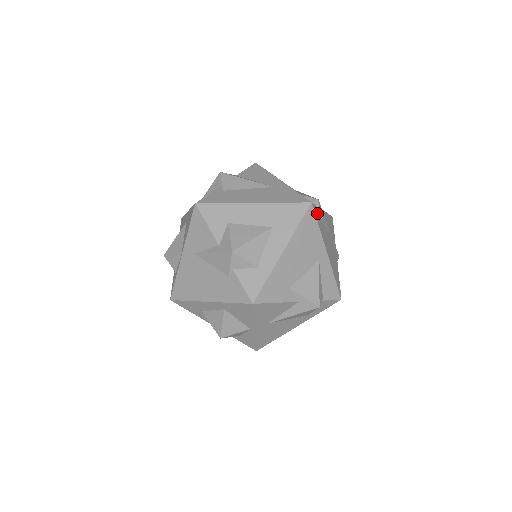
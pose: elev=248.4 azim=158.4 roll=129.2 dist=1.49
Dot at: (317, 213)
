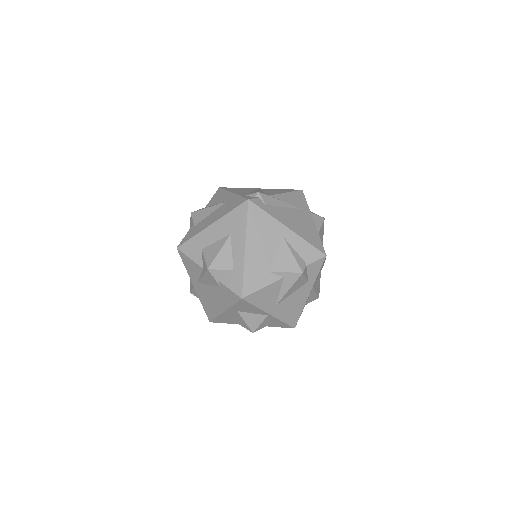
Dot at: (262, 203)
